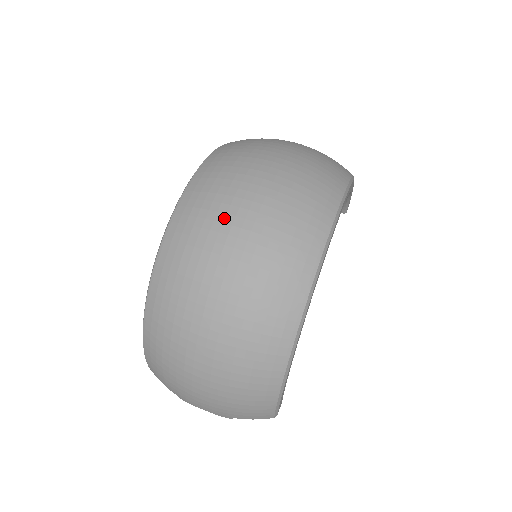
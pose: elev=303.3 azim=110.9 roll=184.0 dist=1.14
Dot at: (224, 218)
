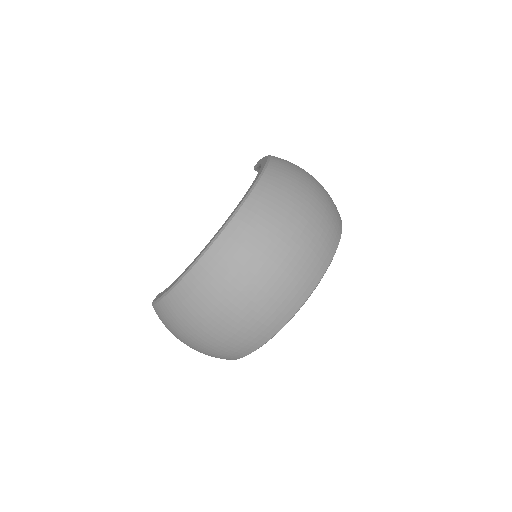
Dot at: (260, 256)
